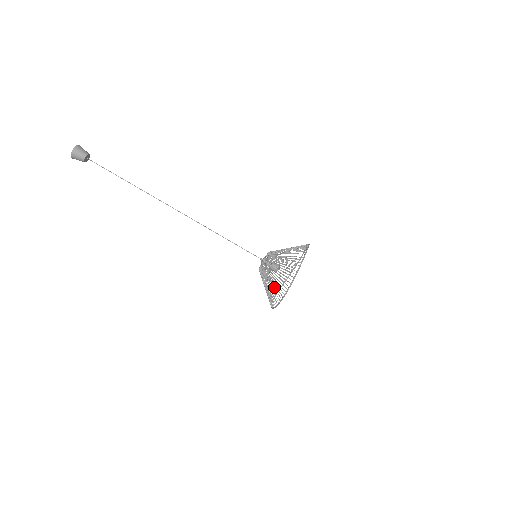
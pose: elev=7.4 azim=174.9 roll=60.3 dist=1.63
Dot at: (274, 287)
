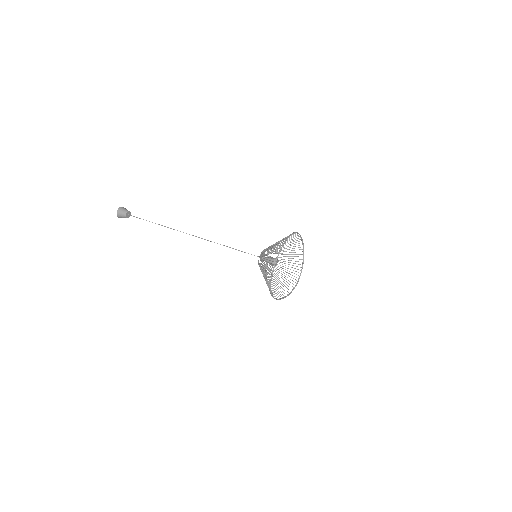
Dot at: occluded
